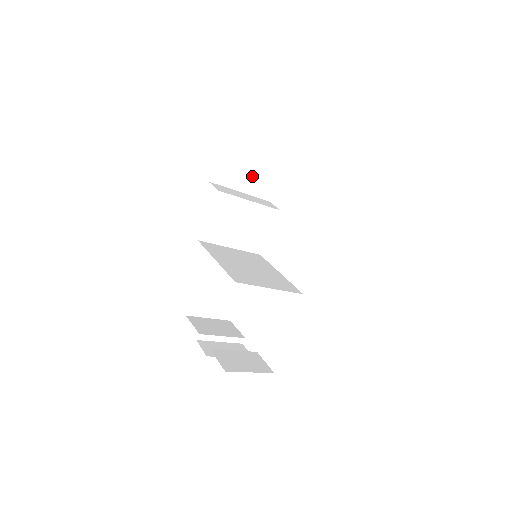
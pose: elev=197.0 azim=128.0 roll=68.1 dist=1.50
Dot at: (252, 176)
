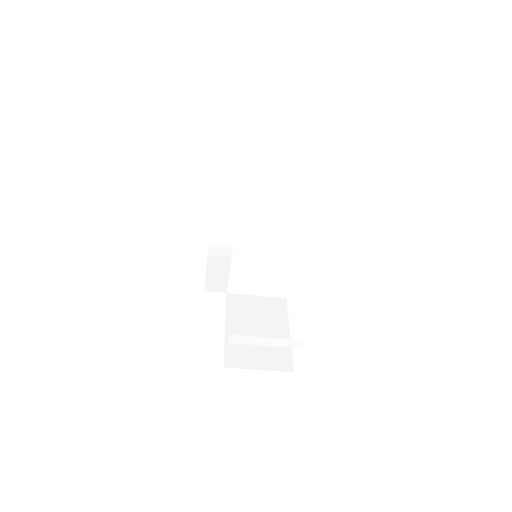
Dot at: occluded
